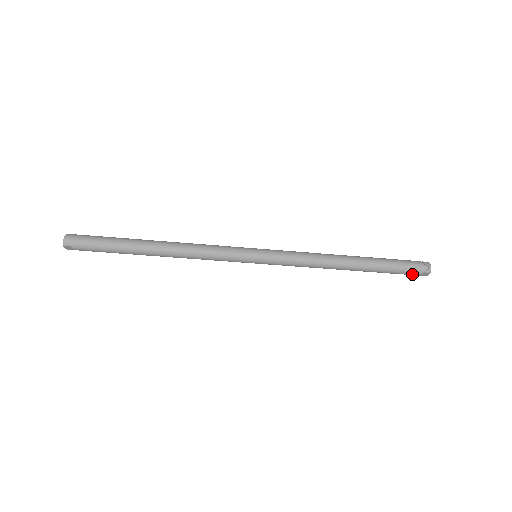
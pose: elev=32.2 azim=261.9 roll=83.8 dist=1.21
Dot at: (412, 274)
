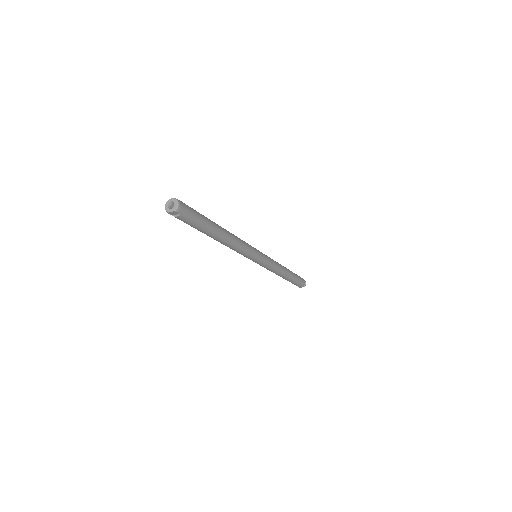
Dot at: (299, 286)
